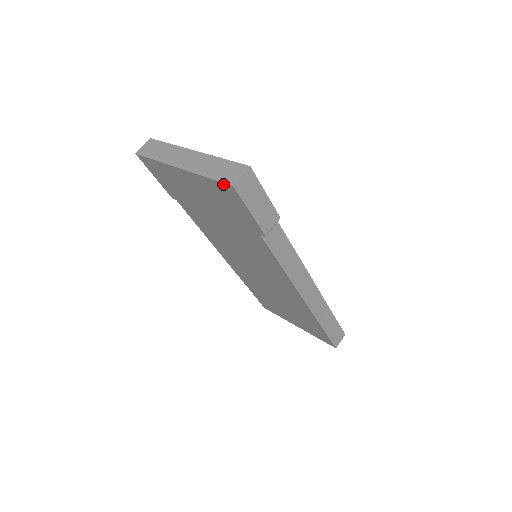
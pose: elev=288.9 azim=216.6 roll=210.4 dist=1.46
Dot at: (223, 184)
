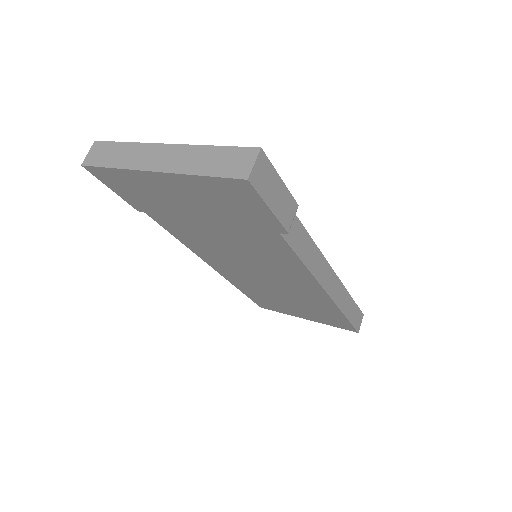
Dot at: (230, 180)
